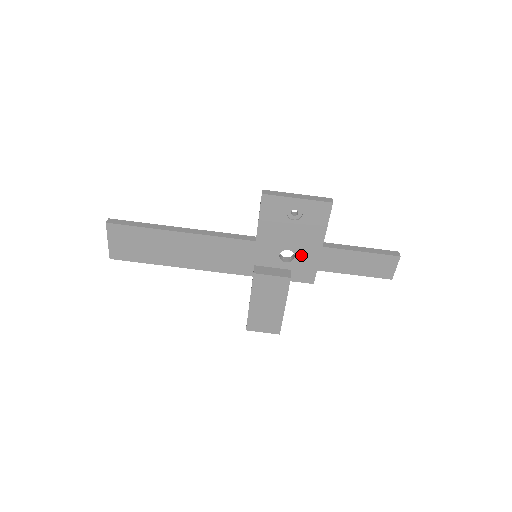
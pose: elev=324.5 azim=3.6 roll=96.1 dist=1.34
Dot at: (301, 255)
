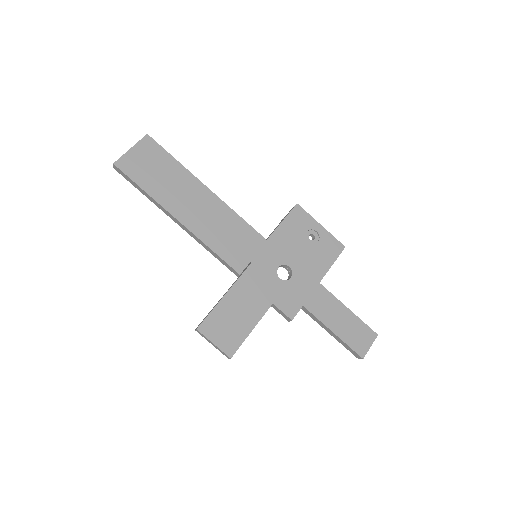
Dot at: (297, 280)
